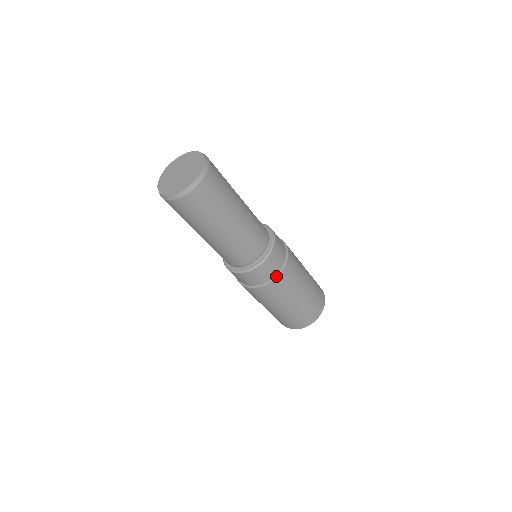
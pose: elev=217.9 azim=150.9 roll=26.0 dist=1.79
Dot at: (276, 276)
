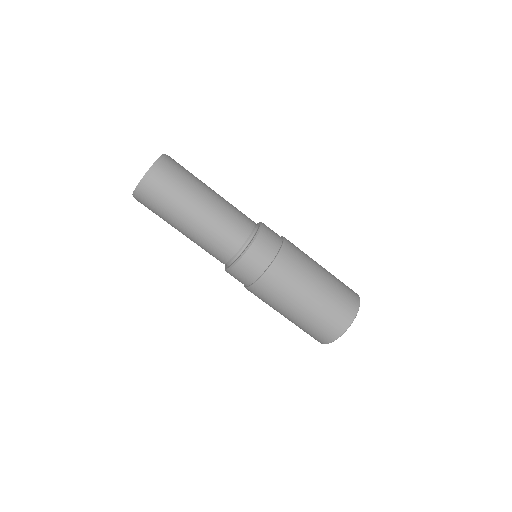
Dot at: (264, 273)
